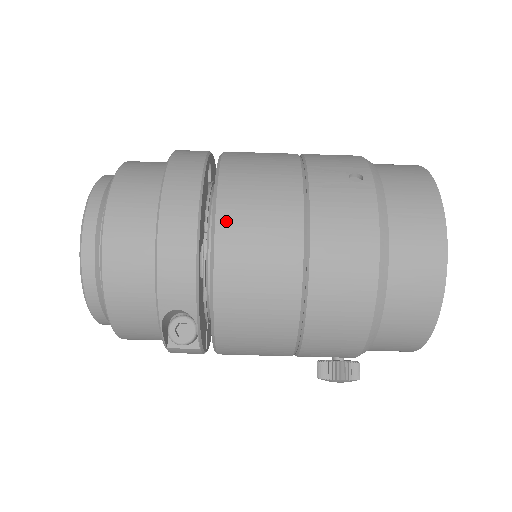
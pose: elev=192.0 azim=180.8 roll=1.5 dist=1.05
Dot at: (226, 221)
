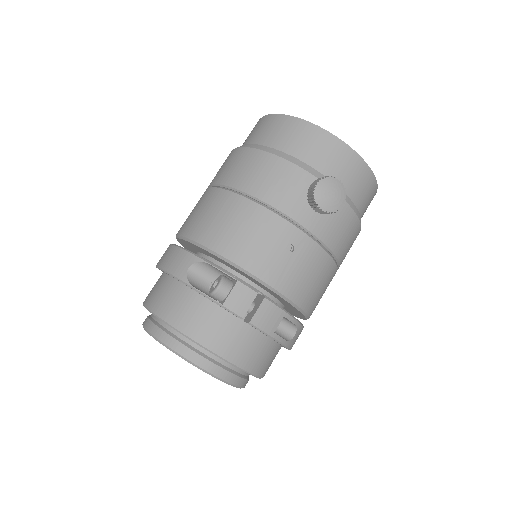
Dot at: (180, 229)
